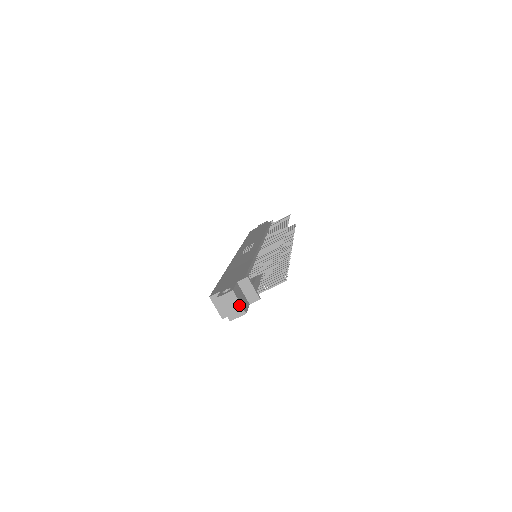
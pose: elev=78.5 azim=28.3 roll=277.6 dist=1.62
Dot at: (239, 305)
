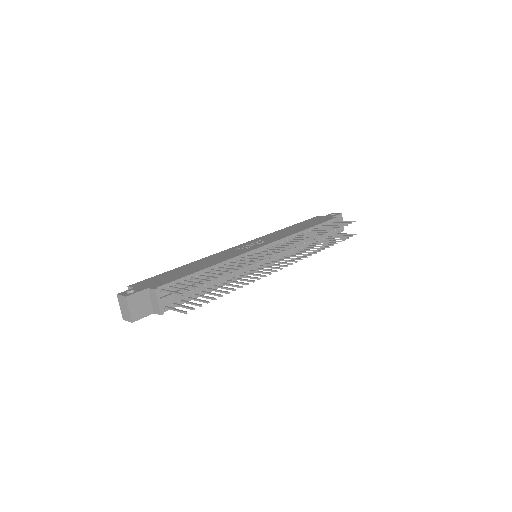
Dot at: (129, 312)
